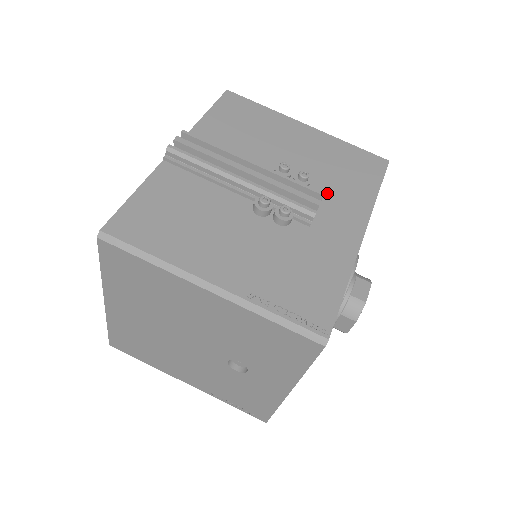
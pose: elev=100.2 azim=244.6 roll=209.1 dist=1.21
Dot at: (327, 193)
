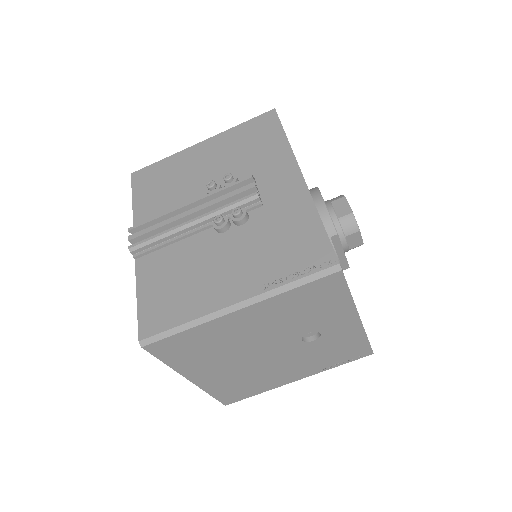
Dot at: (254, 172)
